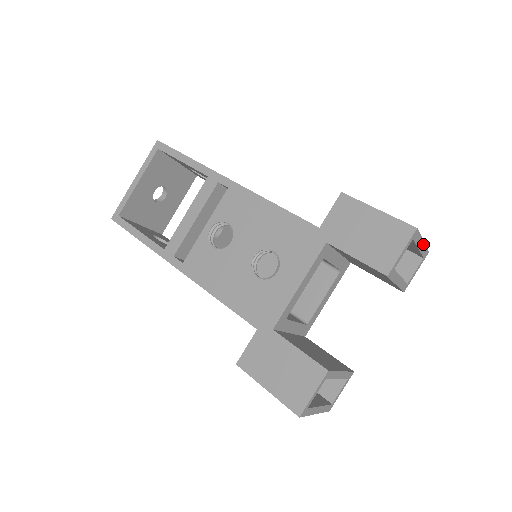
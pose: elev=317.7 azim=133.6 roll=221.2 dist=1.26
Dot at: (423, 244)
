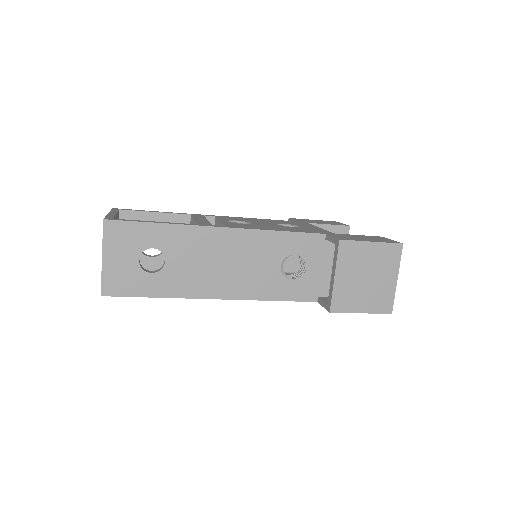
Dot at: occluded
